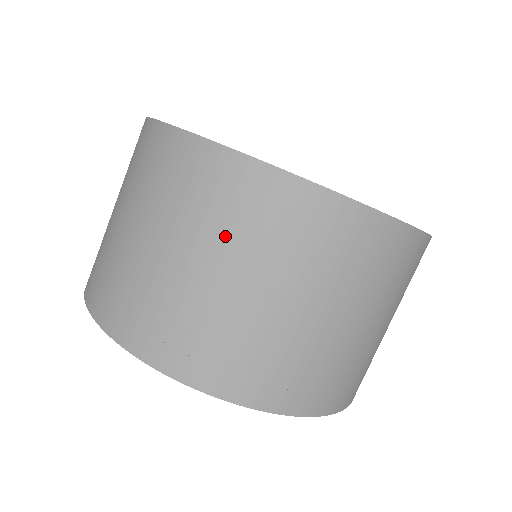
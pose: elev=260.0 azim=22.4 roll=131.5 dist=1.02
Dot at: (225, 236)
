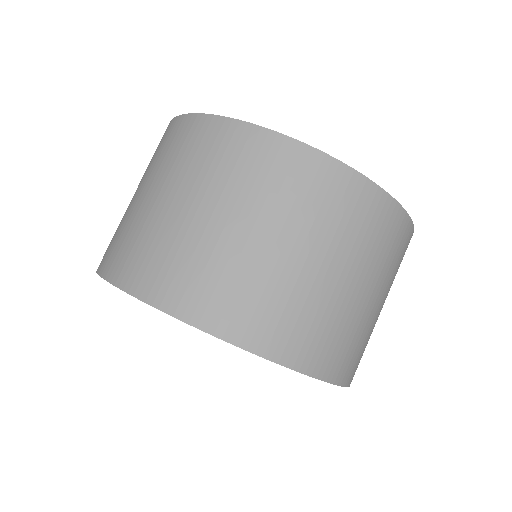
Dot at: (371, 259)
